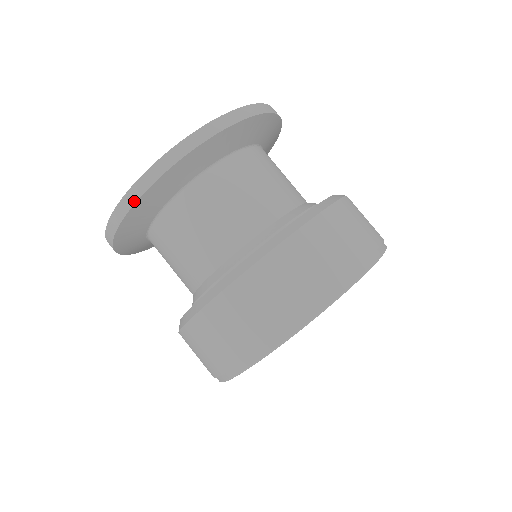
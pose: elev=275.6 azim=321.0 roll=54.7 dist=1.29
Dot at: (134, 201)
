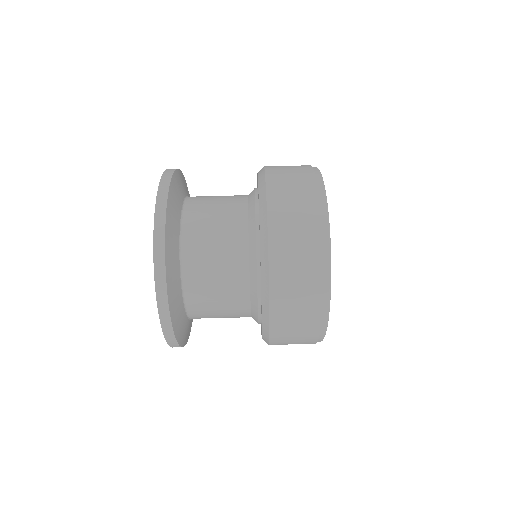
Dot at: (163, 226)
